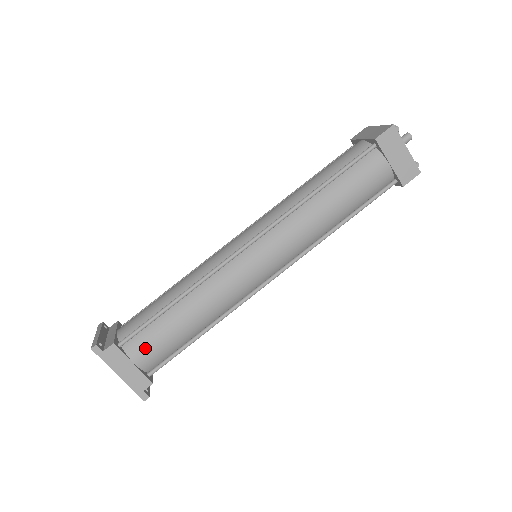
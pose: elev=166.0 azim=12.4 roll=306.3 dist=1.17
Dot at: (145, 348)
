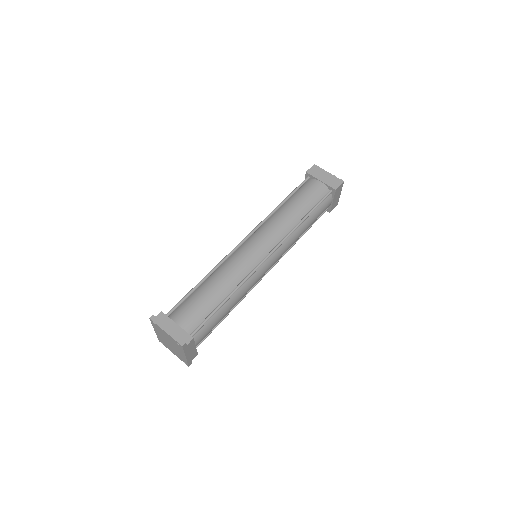
Dot at: (204, 334)
